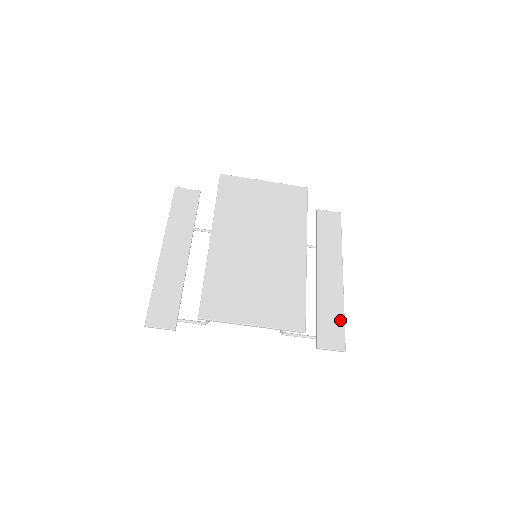
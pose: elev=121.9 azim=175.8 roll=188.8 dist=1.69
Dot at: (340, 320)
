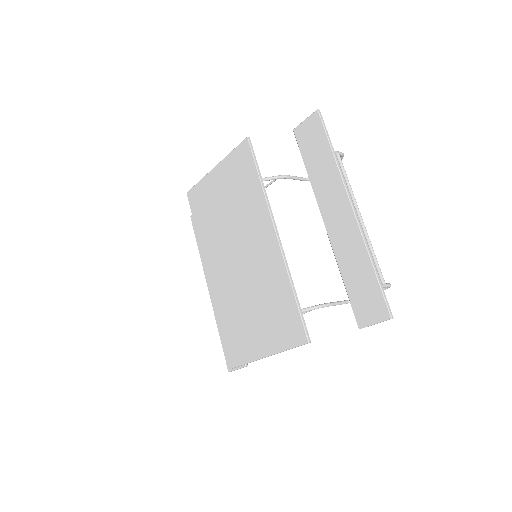
Dot at: (370, 276)
